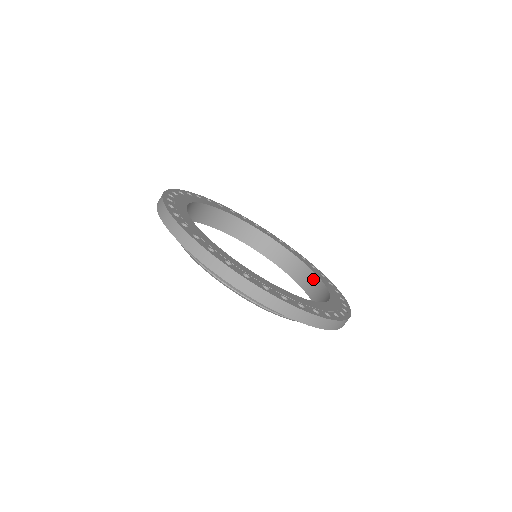
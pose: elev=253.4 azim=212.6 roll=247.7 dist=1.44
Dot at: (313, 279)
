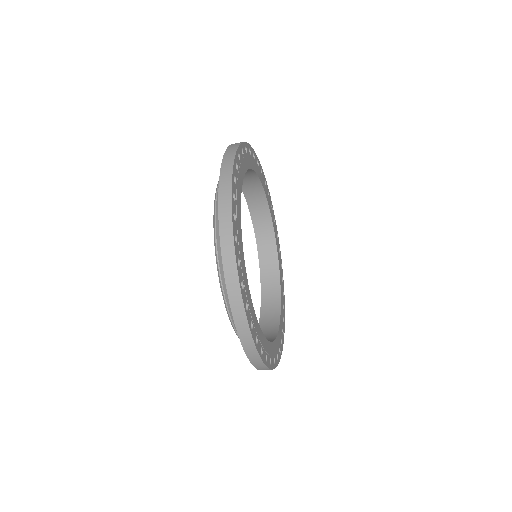
Dot at: (264, 210)
